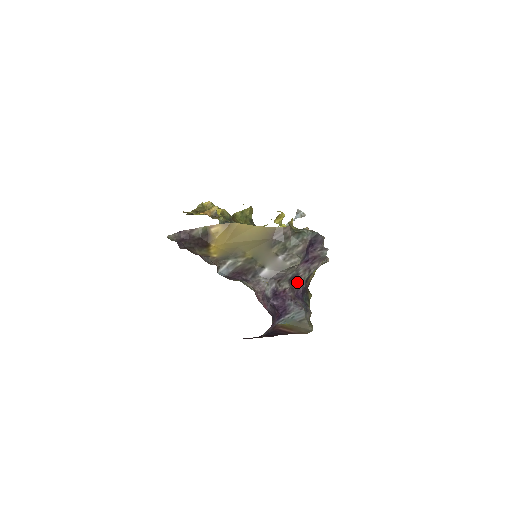
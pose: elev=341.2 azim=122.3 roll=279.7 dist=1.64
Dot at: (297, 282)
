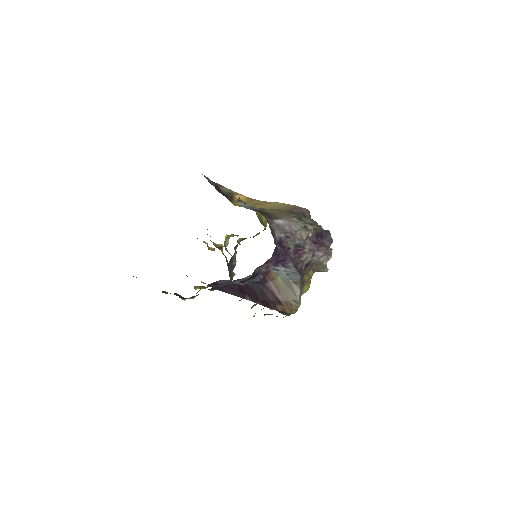
Dot at: (300, 256)
